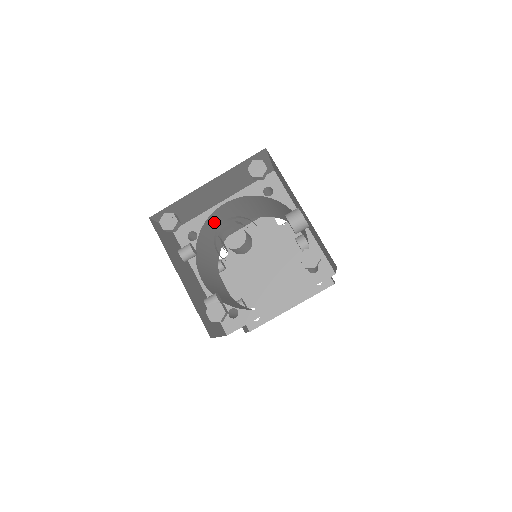
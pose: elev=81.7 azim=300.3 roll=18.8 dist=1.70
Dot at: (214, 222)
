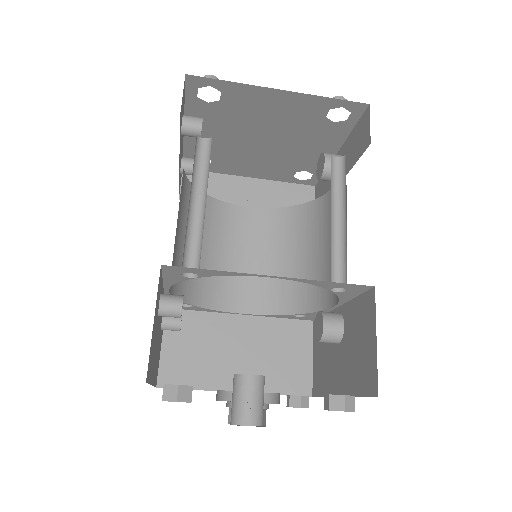
Dot at: occluded
